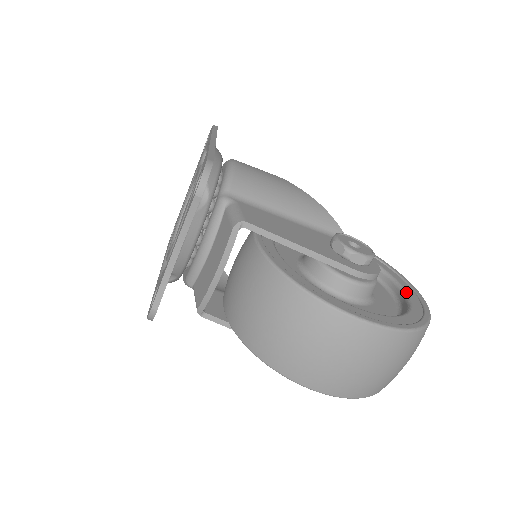
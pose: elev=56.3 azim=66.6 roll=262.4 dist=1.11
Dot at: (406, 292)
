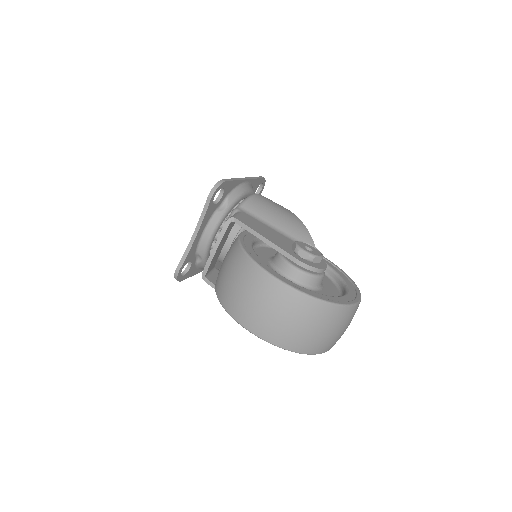
Dot at: (347, 293)
